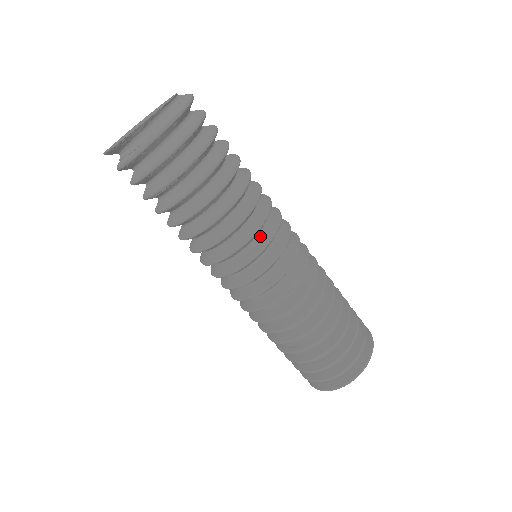
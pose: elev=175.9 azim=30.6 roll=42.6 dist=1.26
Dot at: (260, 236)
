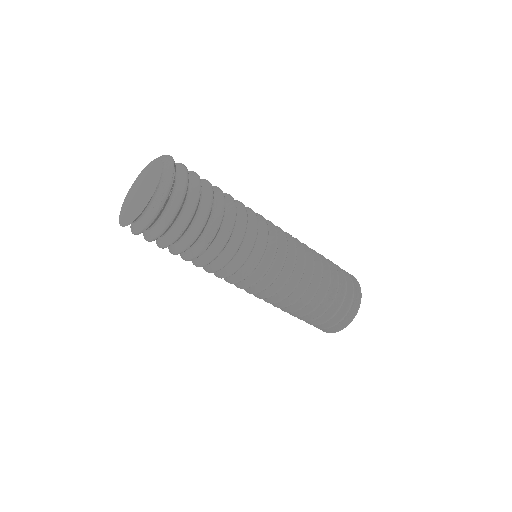
Dot at: (240, 271)
